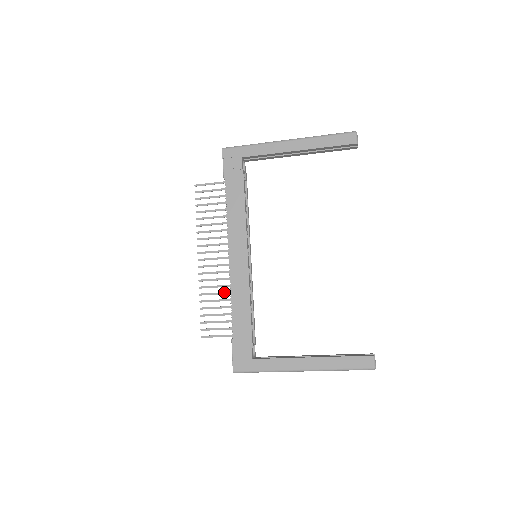
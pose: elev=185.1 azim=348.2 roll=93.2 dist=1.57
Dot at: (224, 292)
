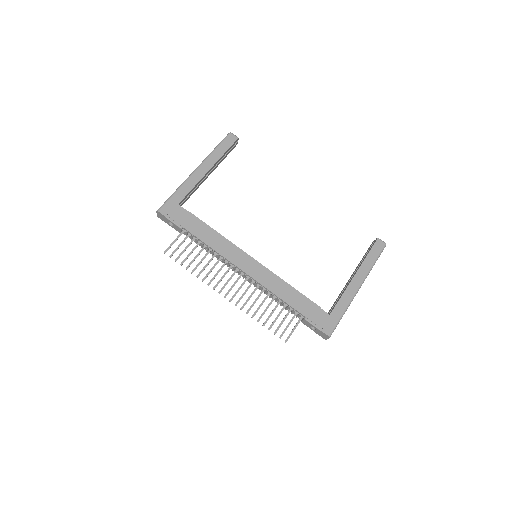
Dot at: (265, 297)
